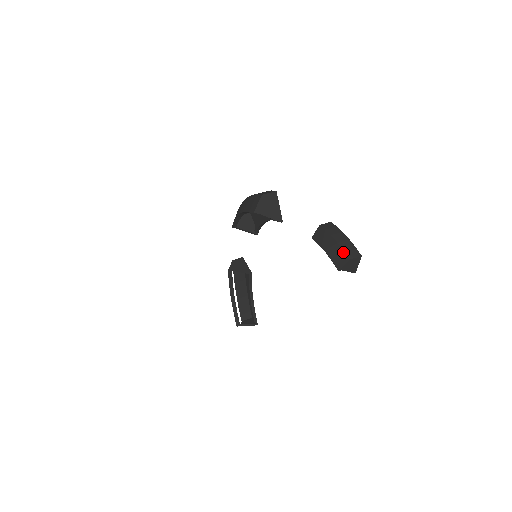
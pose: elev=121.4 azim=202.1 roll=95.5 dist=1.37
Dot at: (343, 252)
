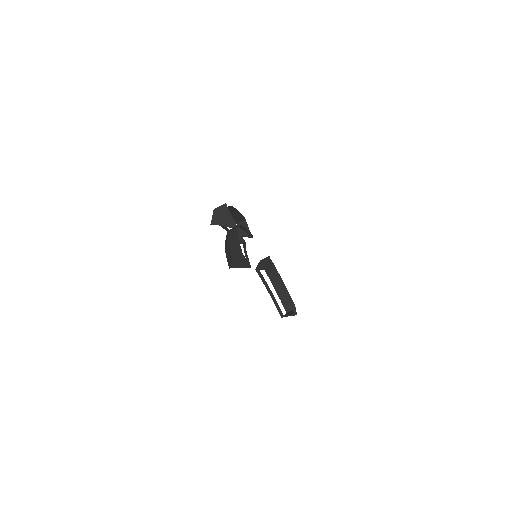
Dot at: (230, 252)
